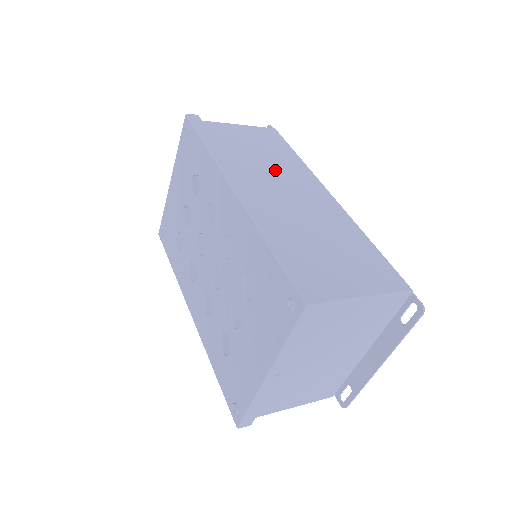
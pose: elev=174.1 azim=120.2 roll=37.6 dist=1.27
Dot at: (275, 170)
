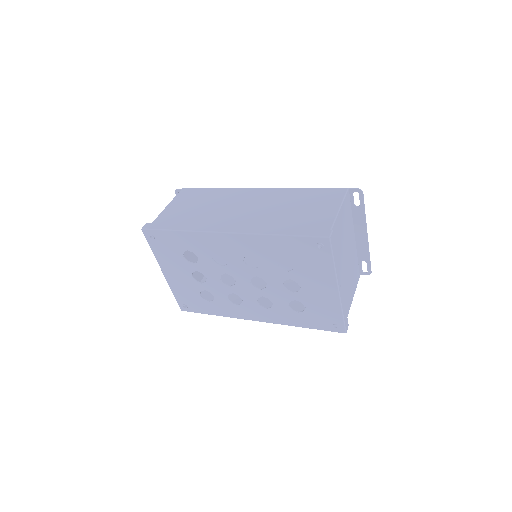
Dot at: (221, 206)
